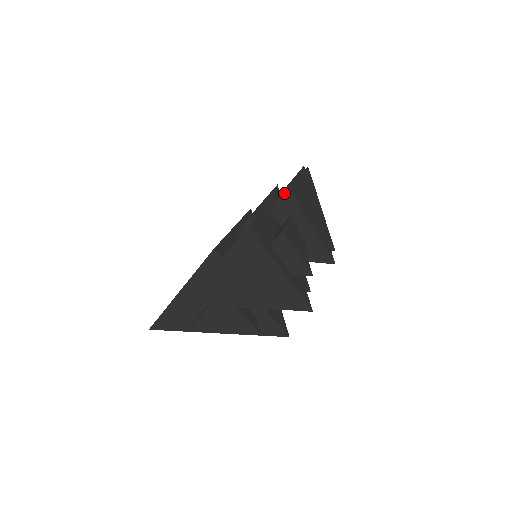
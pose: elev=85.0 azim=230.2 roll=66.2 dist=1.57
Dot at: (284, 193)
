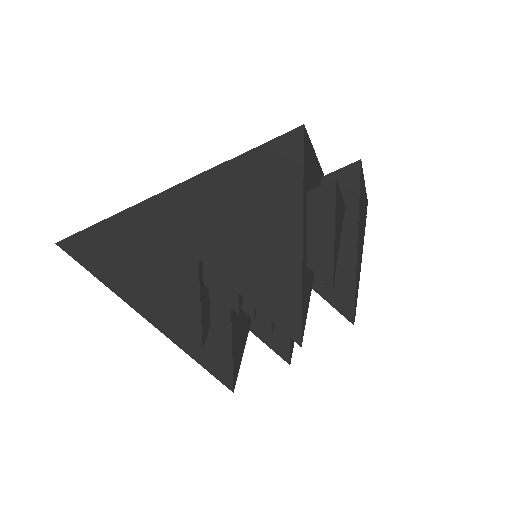
Dot at: (352, 166)
